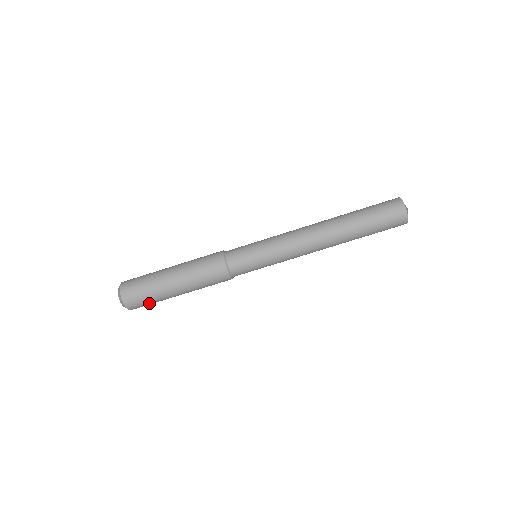
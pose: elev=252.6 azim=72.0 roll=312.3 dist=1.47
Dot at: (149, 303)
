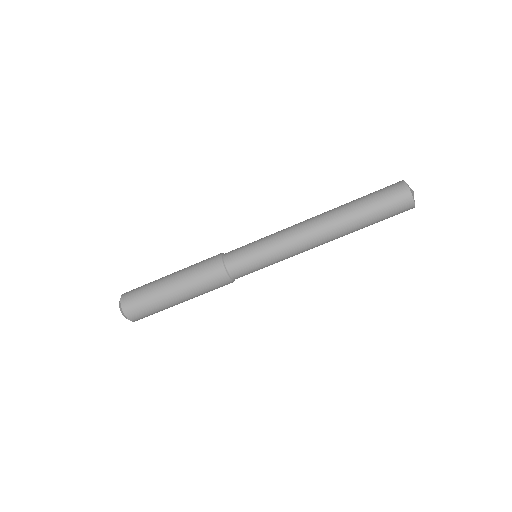
Dot at: occluded
